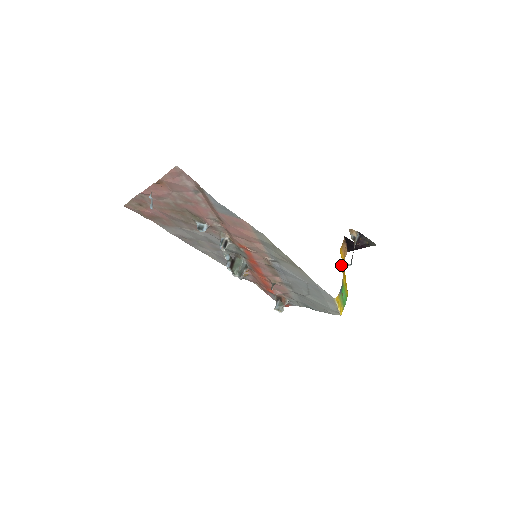
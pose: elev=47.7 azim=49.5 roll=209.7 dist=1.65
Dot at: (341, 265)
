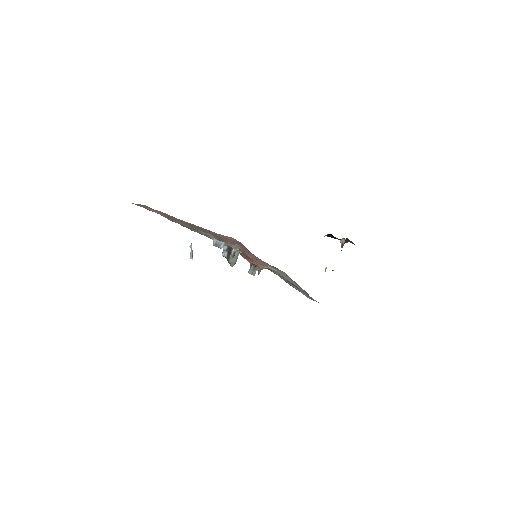
Dot at: (326, 267)
